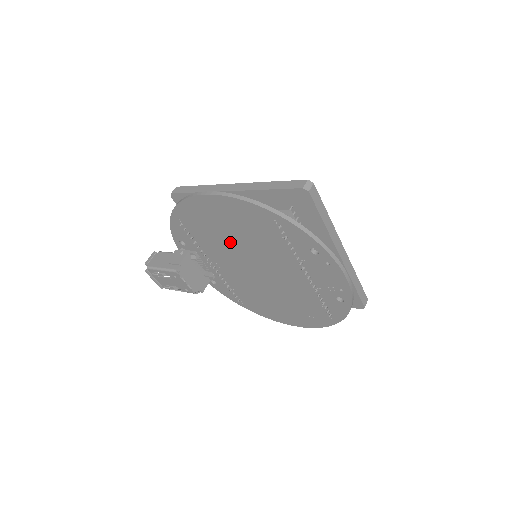
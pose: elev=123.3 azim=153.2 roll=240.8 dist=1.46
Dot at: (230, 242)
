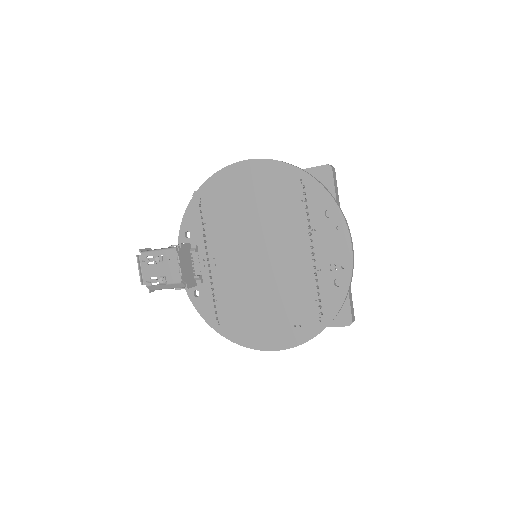
Dot at: (243, 221)
